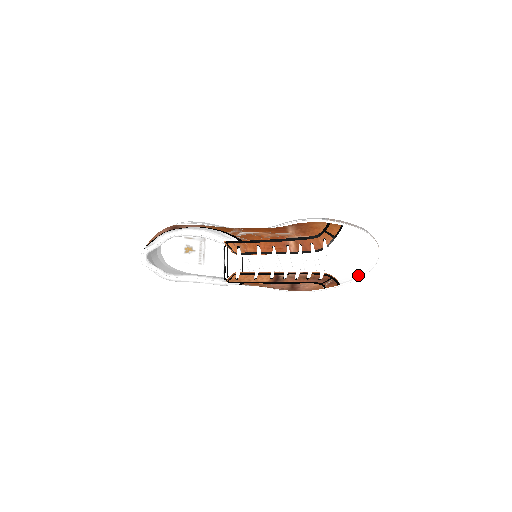
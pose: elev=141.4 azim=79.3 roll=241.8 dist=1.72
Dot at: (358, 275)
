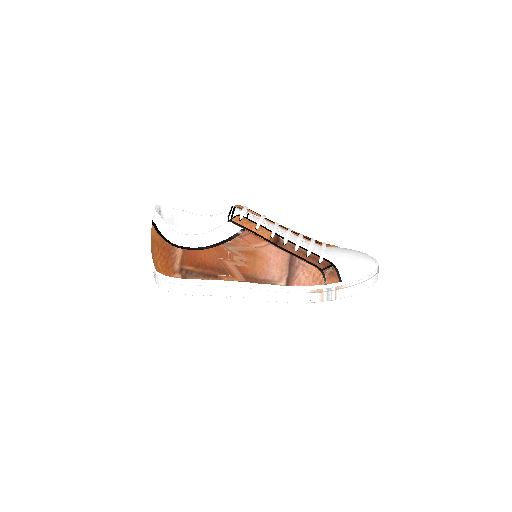
Dot at: (359, 272)
